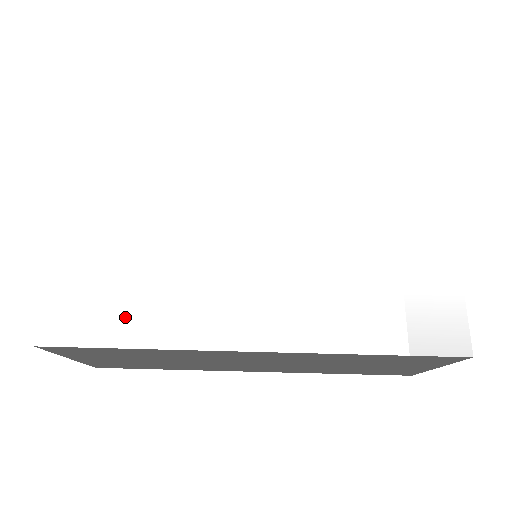
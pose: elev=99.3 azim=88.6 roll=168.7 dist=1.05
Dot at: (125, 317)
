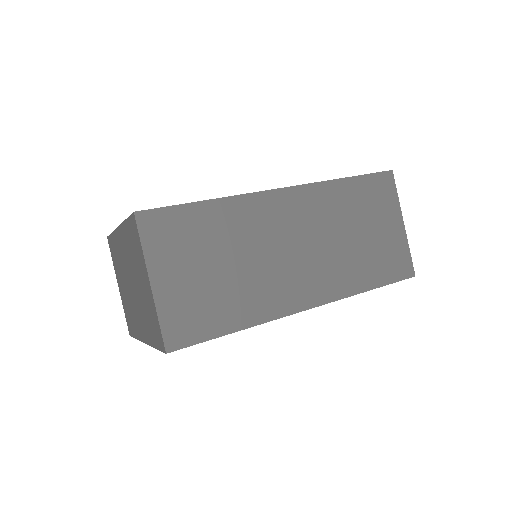
Dot at: occluded
